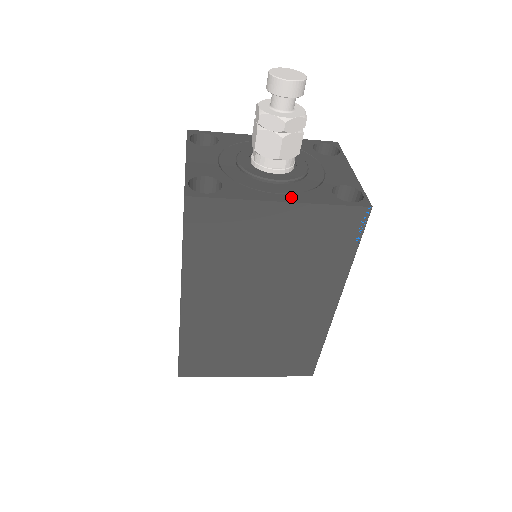
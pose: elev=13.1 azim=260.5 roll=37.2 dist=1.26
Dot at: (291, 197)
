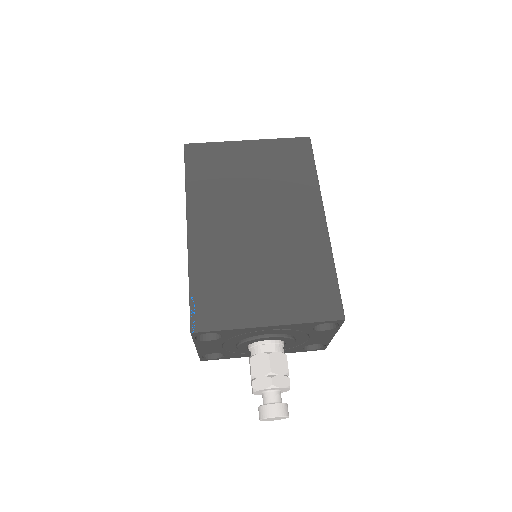
Dot at: occluded
